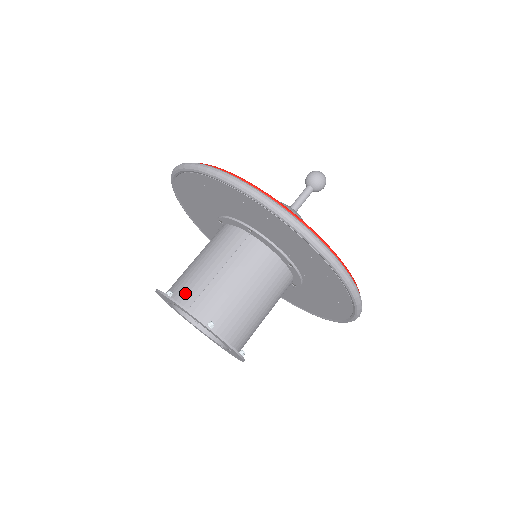
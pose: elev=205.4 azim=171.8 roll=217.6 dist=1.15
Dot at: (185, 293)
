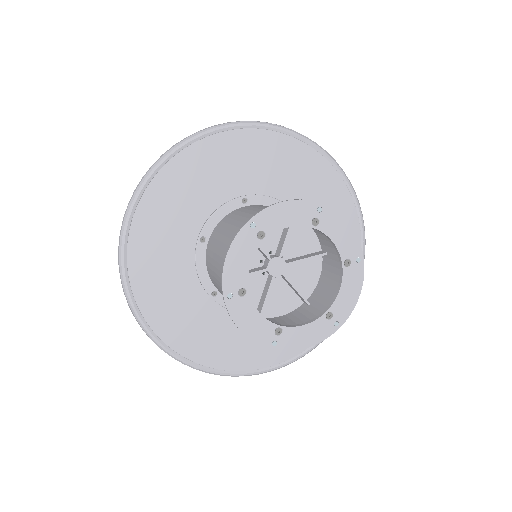
Dot at: occluded
